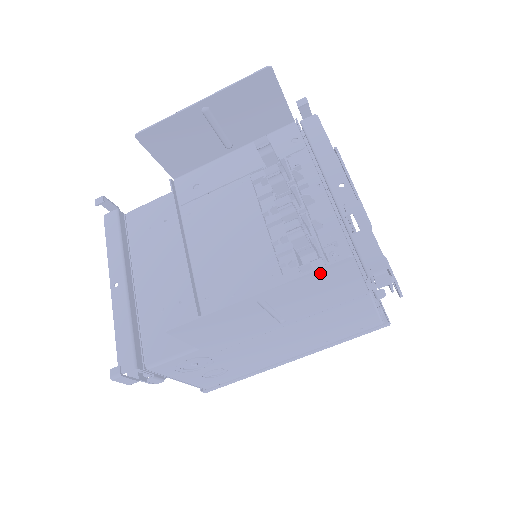
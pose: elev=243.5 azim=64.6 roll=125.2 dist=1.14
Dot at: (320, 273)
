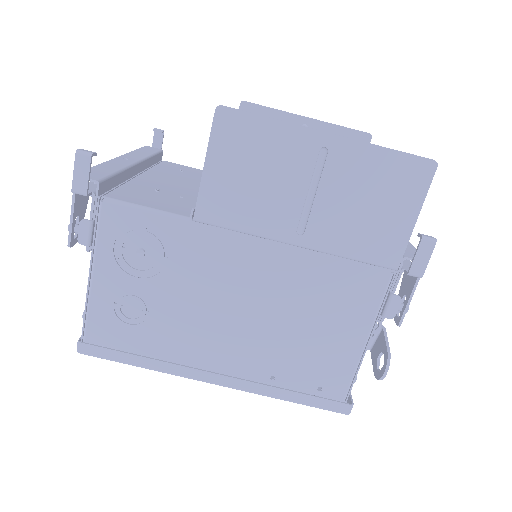
Dot at: (398, 162)
